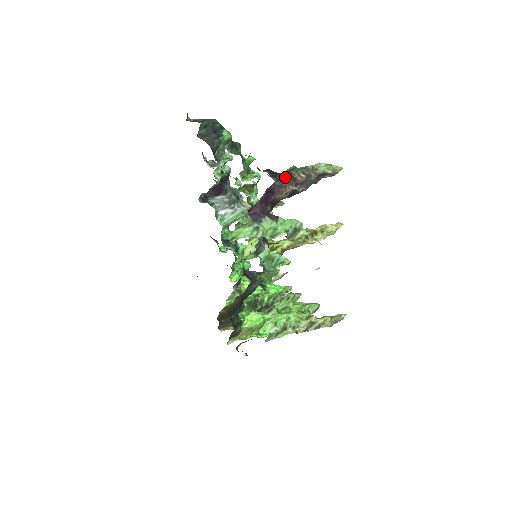
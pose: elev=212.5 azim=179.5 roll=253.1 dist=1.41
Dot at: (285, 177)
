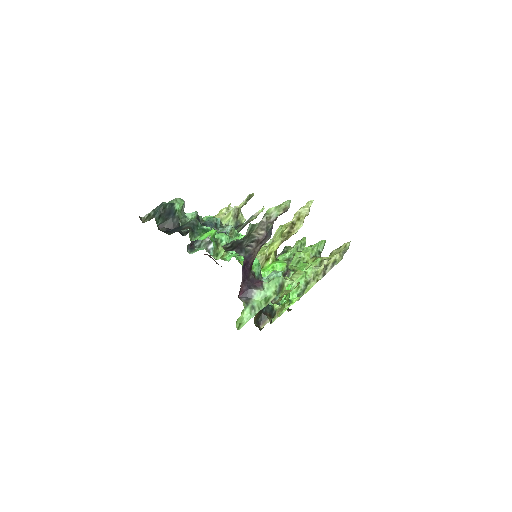
Dot at: (249, 244)
